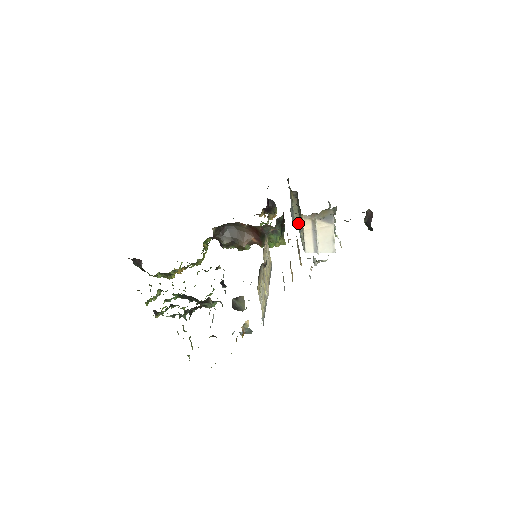
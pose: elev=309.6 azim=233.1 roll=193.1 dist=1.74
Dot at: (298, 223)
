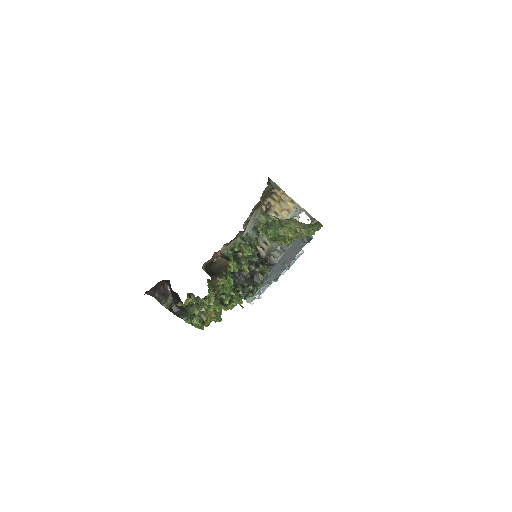
Dot at: occluded
